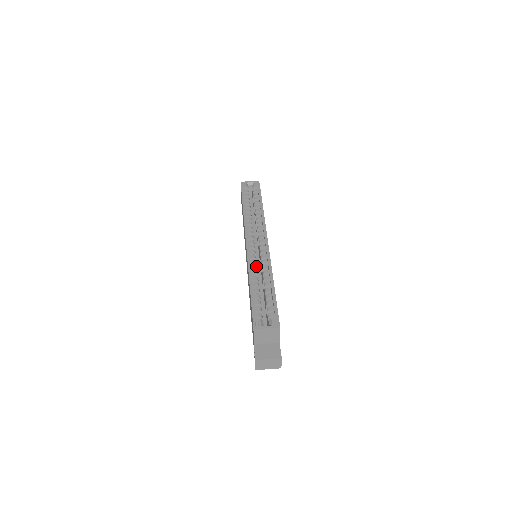
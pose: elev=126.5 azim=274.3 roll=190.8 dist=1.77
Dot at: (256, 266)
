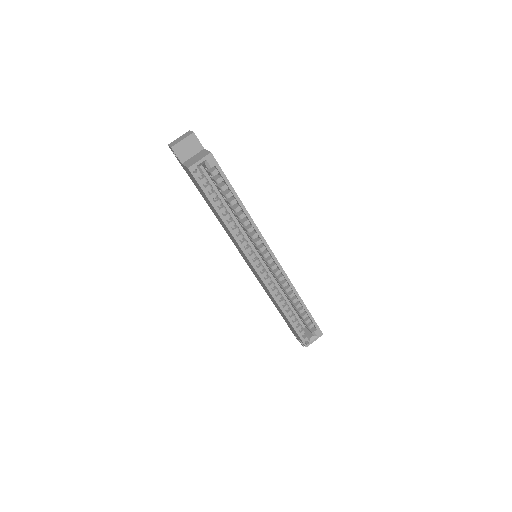
Dot at: (277, 289)
